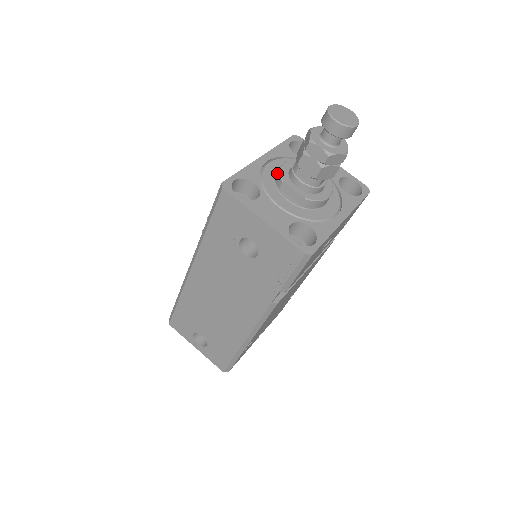
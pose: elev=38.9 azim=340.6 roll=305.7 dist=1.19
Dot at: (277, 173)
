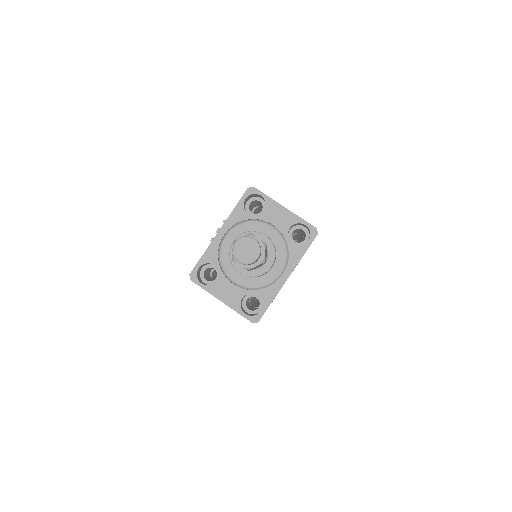
Dot at: (230, 252)
